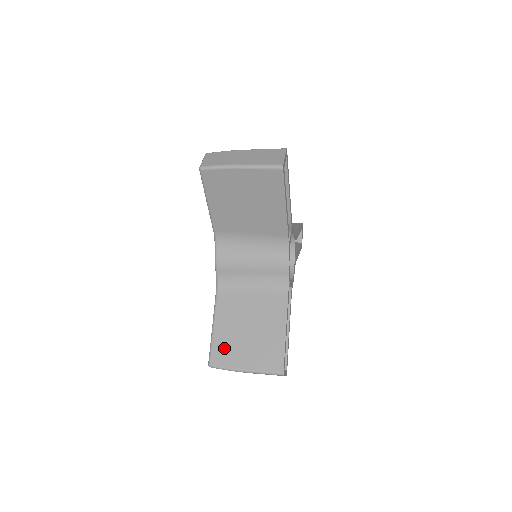
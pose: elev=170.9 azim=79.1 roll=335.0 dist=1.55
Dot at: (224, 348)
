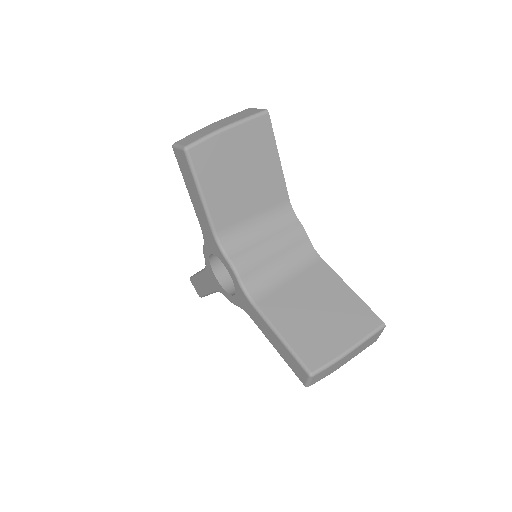
Dot at: occluded
